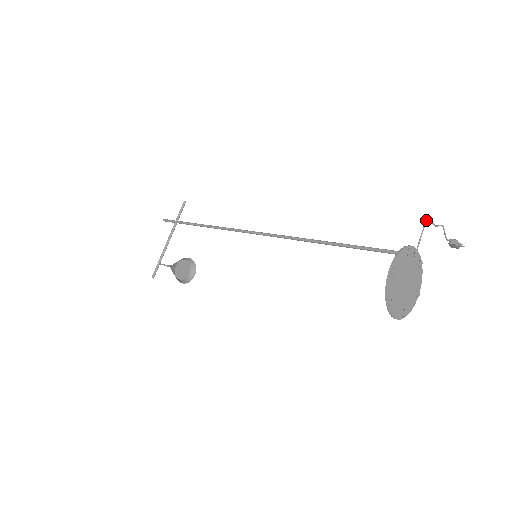
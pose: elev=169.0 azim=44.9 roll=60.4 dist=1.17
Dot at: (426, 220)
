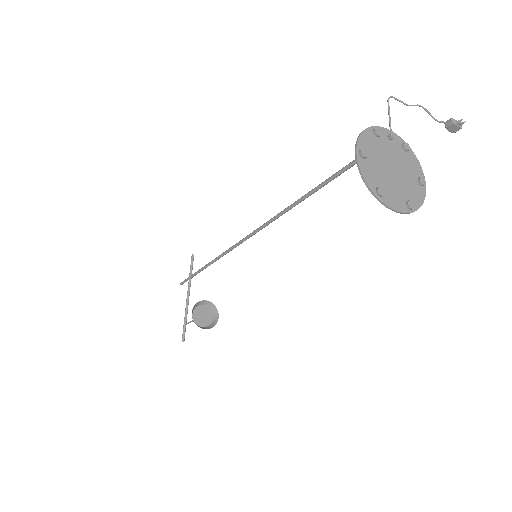
Dot at: (388, 98)
